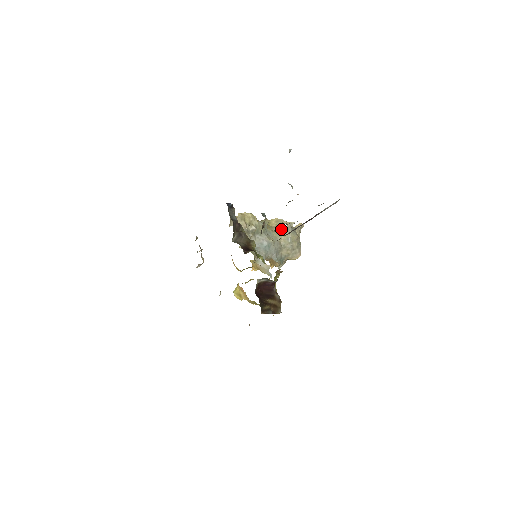
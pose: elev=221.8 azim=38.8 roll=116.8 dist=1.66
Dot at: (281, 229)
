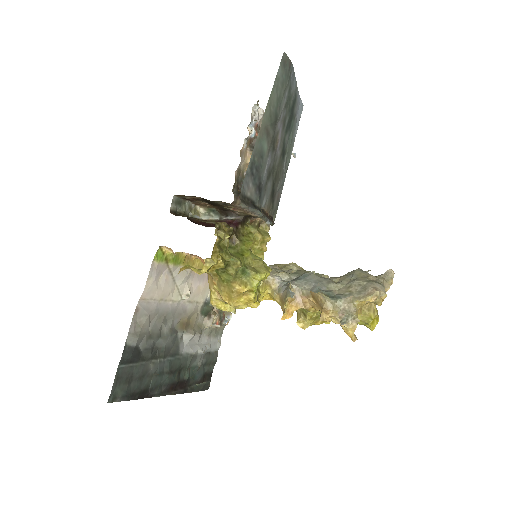
Dot at: occluded
